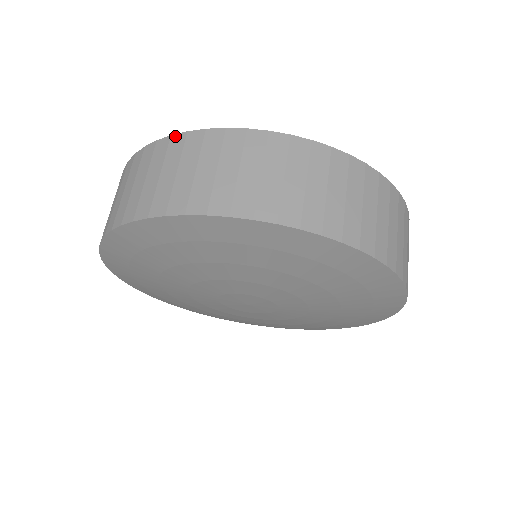
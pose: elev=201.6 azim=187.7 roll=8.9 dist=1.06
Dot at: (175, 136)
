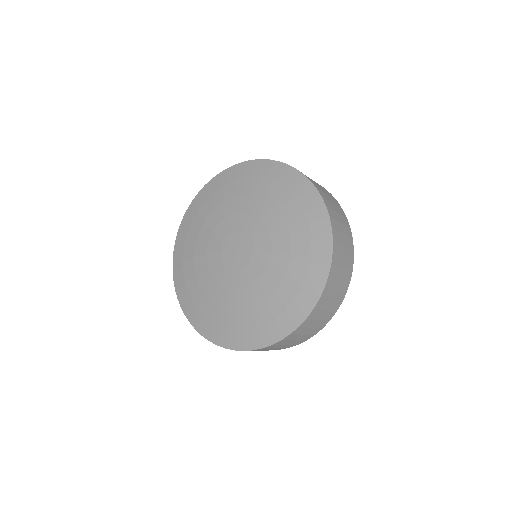
Dot at: occluded
